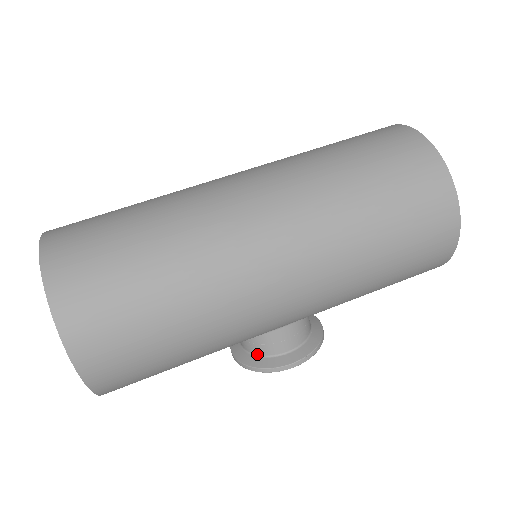
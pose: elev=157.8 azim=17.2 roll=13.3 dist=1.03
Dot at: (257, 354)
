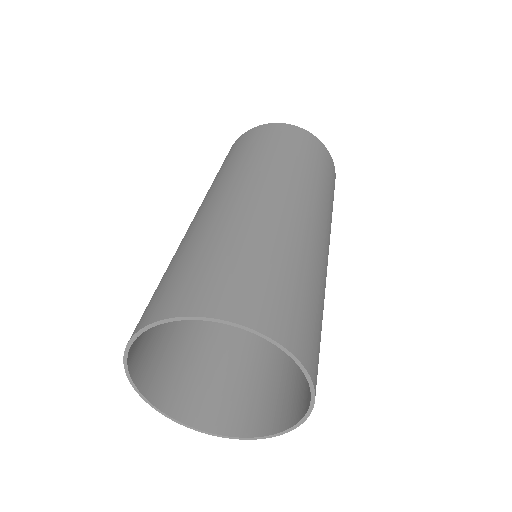
Dot at: occluded
